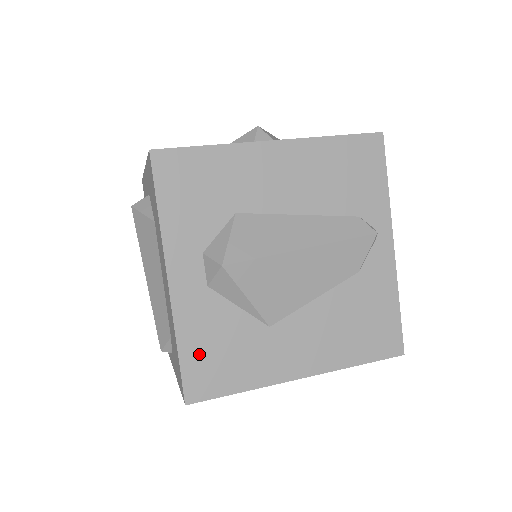
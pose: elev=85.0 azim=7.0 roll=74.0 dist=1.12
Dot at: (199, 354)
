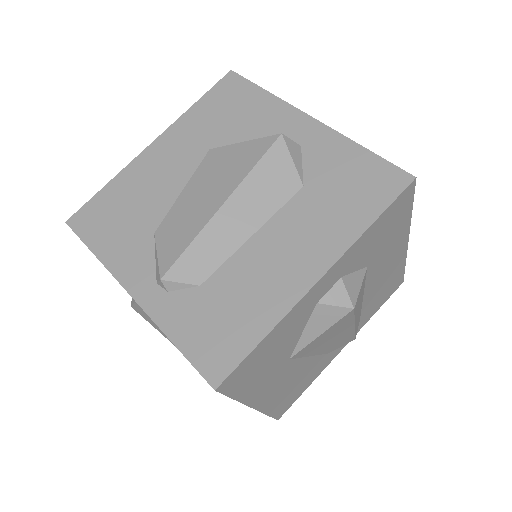
Dot at: (262, 352)
